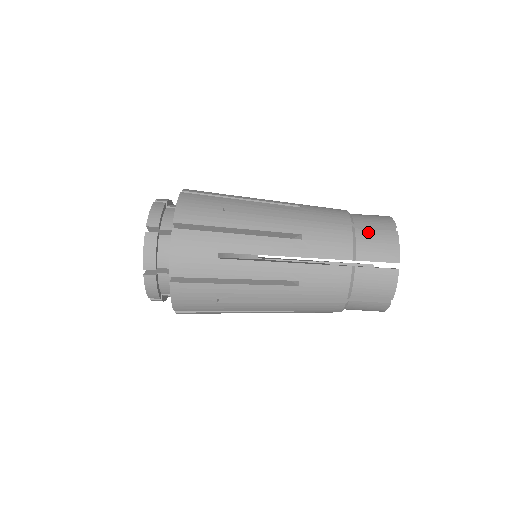
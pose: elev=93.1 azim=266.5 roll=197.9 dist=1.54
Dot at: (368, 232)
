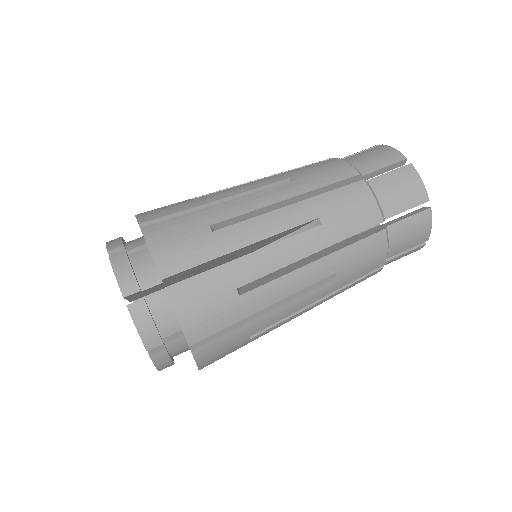
Dot at: (383, 179)
